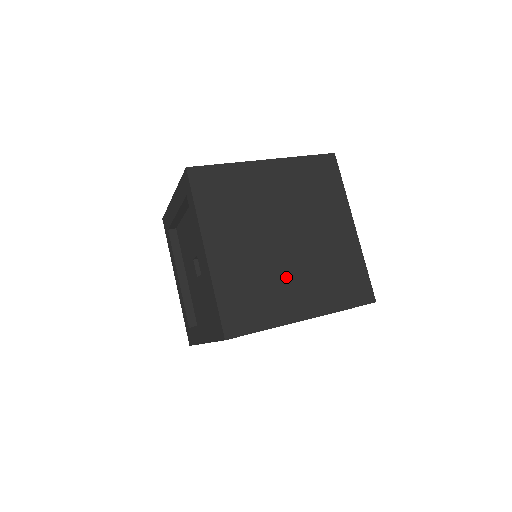
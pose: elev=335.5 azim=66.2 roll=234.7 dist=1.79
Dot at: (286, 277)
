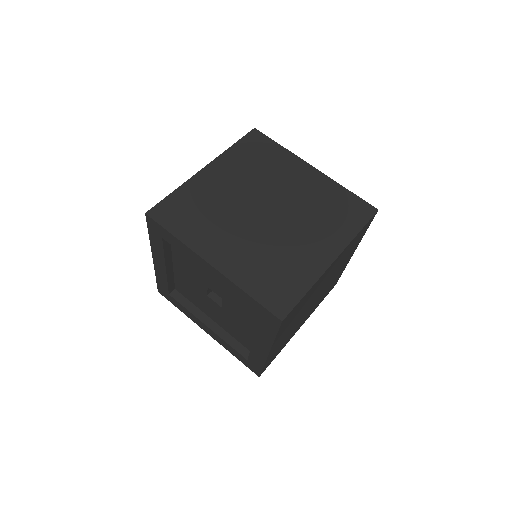
Dot at: occluded
